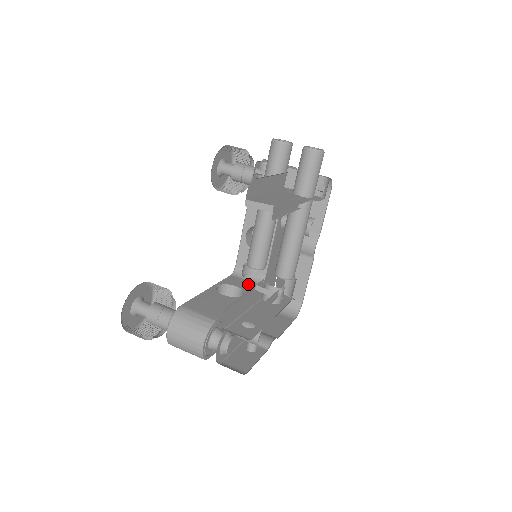
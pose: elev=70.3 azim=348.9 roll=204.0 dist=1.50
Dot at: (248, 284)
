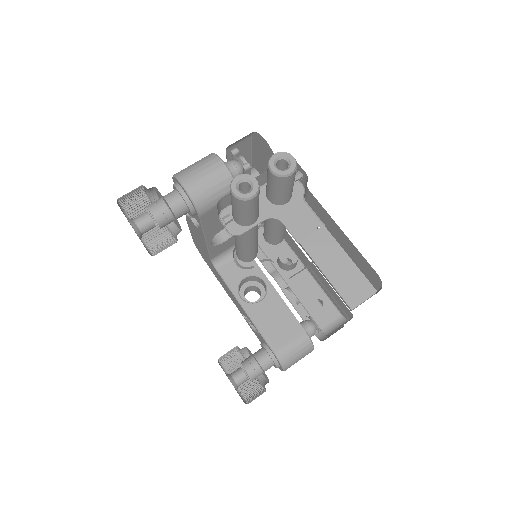
Dot at: (242, 262)
